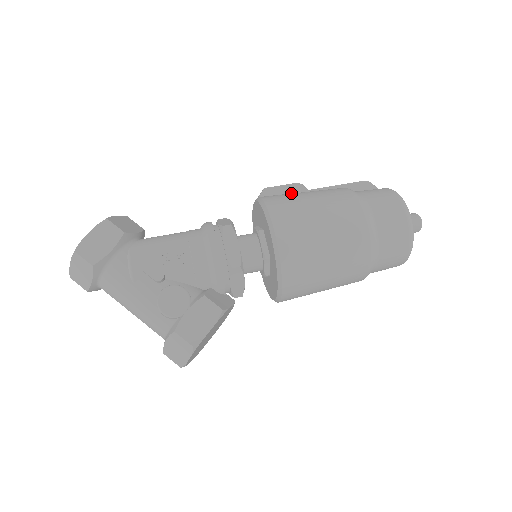
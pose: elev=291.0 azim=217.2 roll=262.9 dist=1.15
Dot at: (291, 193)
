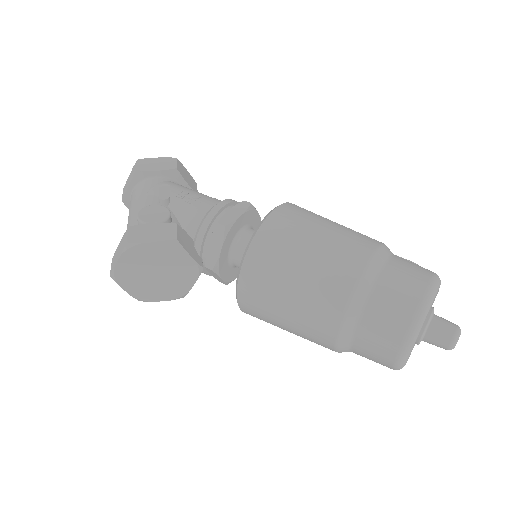
Dot at: occluded
